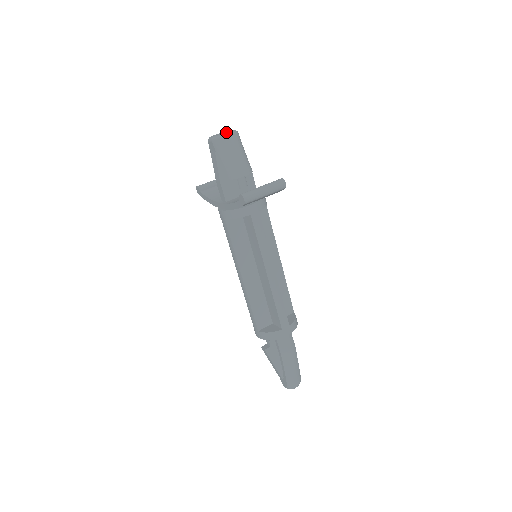
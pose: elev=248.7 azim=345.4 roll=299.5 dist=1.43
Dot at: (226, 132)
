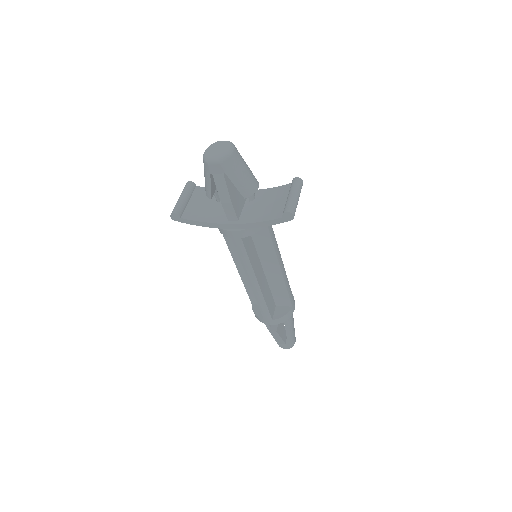
Dot at: (223, 147)
